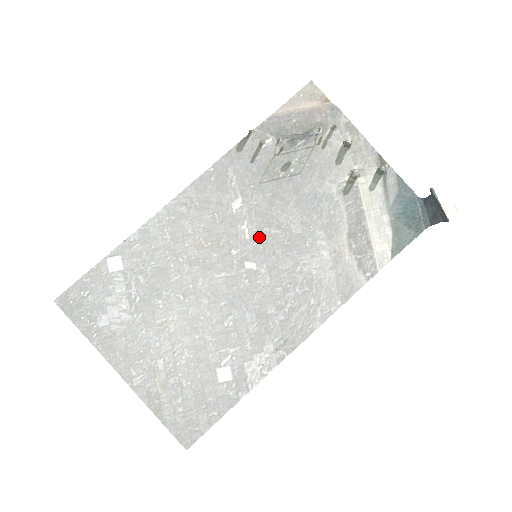
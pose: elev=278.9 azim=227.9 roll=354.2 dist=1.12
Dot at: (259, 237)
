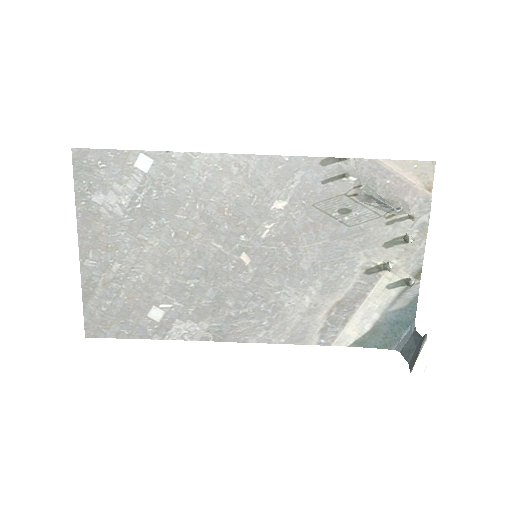
Dot at: (272, 244)
